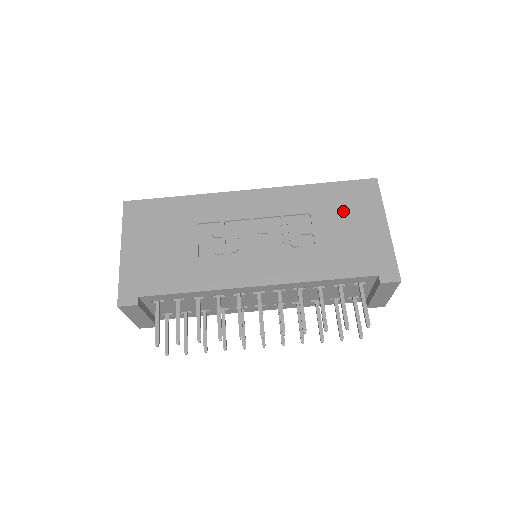
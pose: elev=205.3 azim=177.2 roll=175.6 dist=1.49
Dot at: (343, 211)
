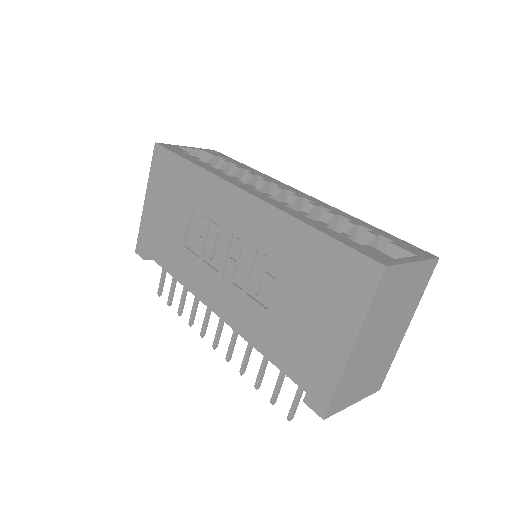
Dot at: (315, 287)
